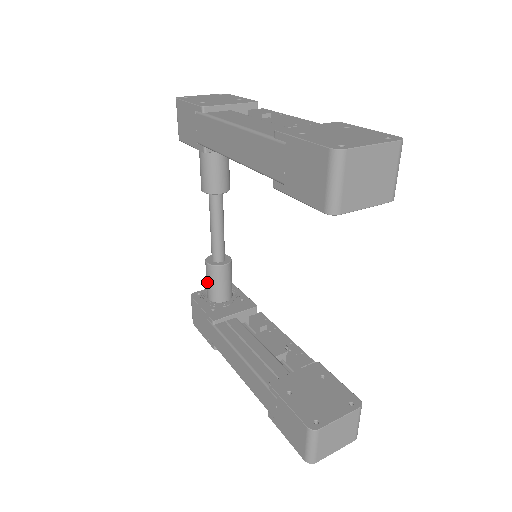
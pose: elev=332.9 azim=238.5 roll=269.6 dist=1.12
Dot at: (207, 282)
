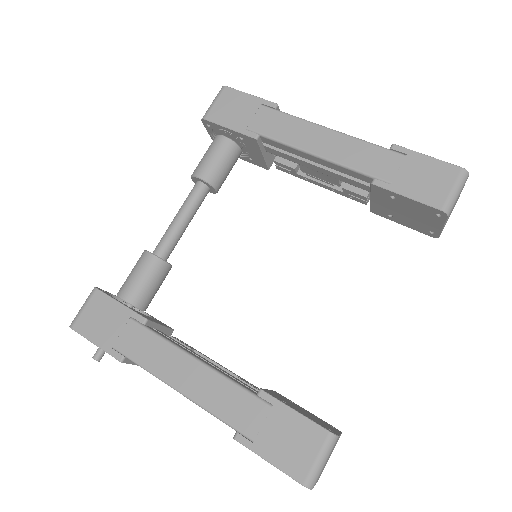
Dot at: (136, 276)
